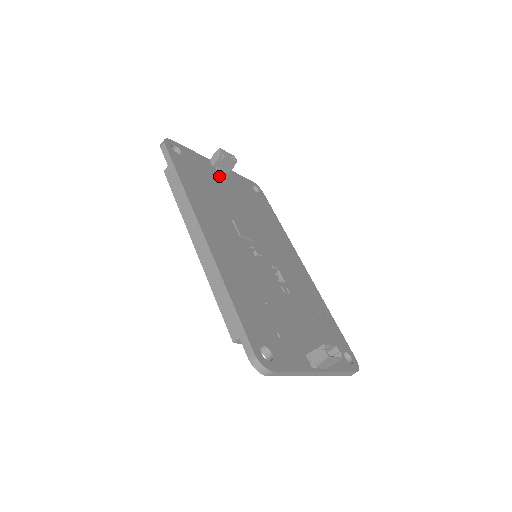
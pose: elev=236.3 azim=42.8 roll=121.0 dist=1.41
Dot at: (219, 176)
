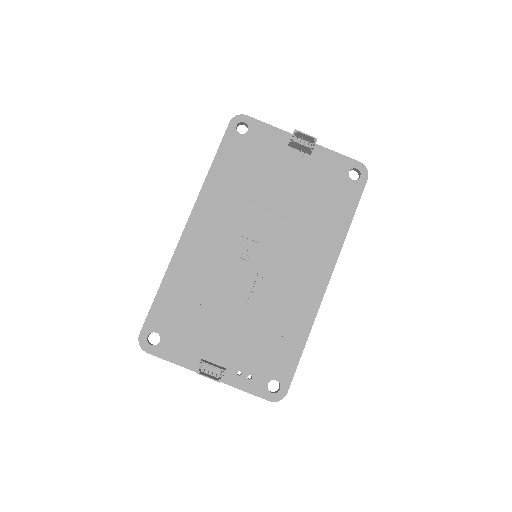
Dot at: (288, 159)
